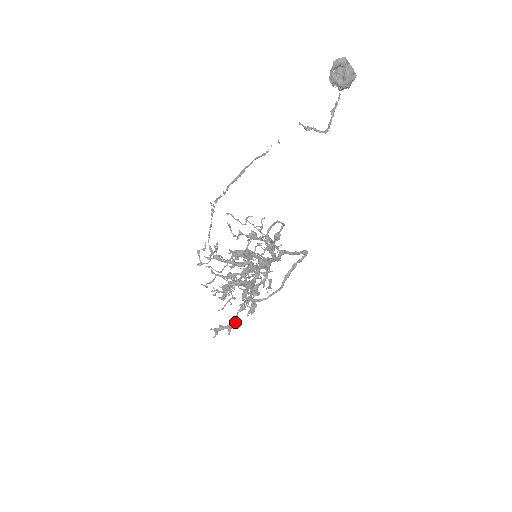
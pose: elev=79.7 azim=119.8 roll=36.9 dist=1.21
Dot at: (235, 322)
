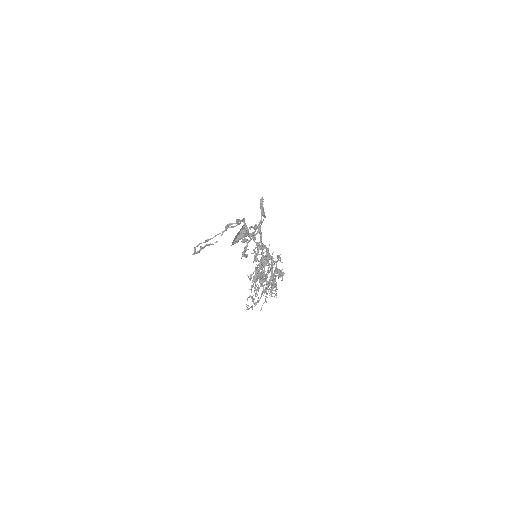
Dot at: occluded
